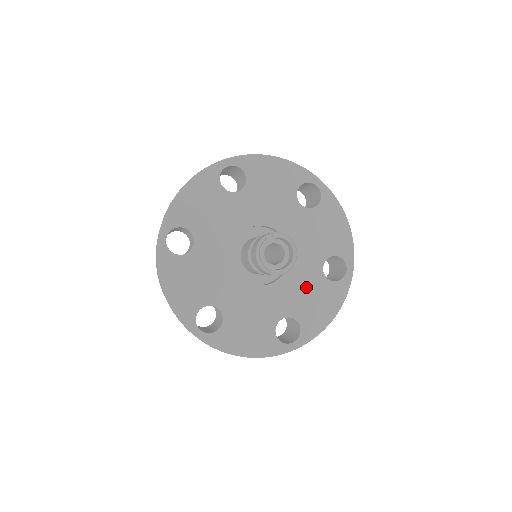
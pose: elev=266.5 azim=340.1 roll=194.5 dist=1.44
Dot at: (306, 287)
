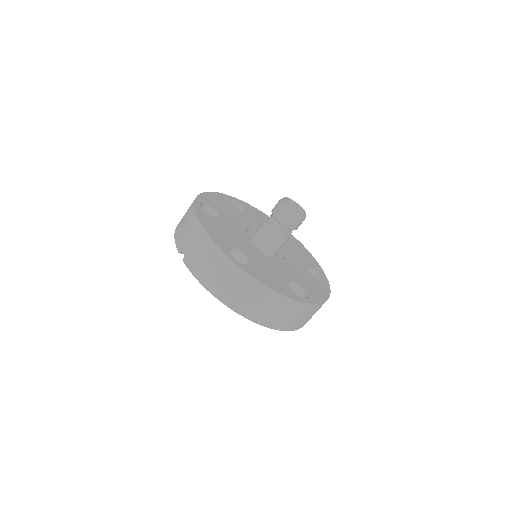
Dot at: (301, 274)
